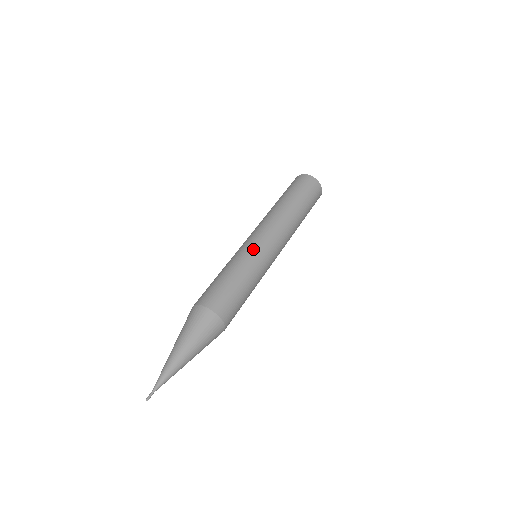
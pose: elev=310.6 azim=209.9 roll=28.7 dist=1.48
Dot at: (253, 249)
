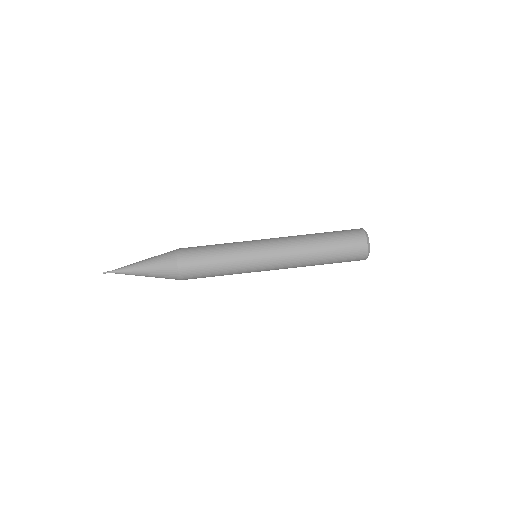
Dot at: (251, 269)
